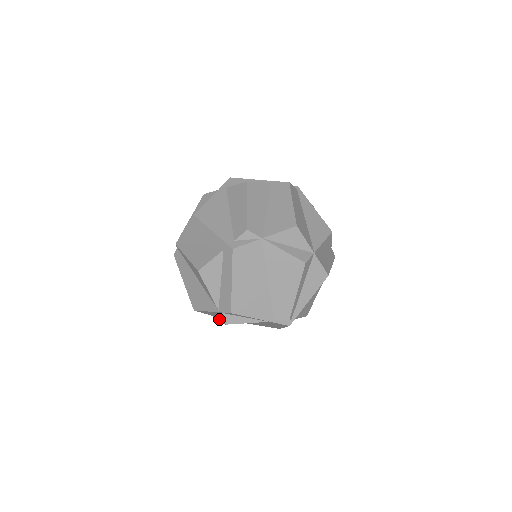
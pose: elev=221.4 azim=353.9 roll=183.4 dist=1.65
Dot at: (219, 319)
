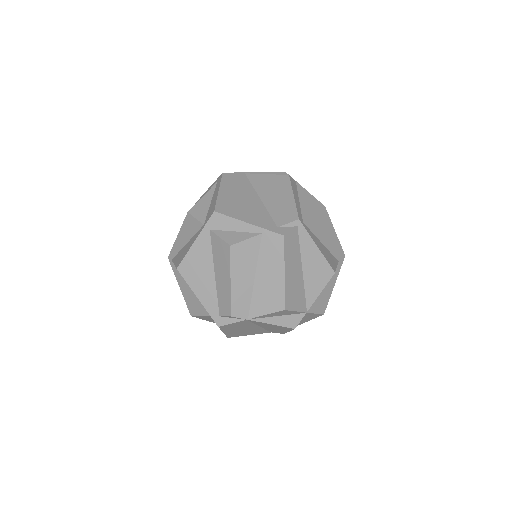
Dot at: occluded
